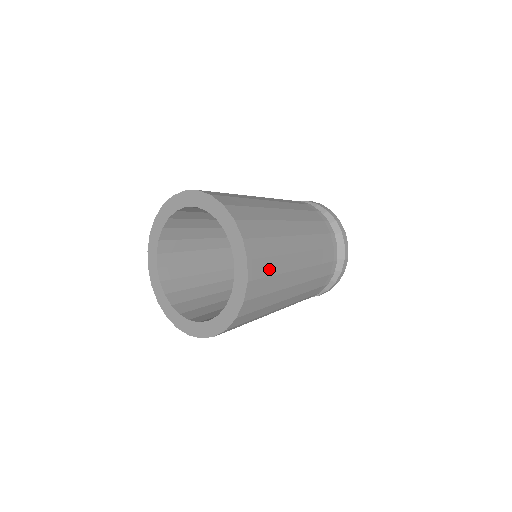
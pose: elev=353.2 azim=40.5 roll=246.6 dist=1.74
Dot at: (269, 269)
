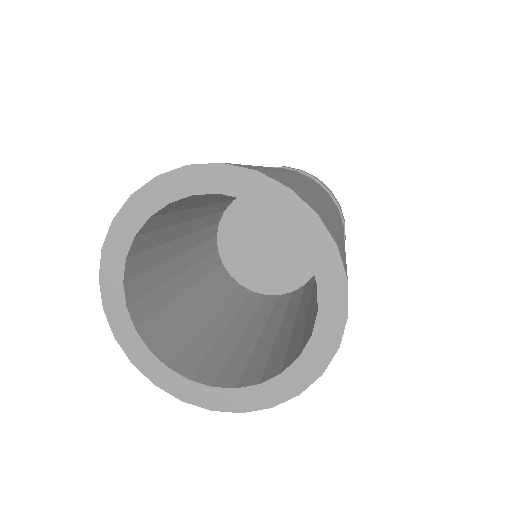
Dot at: occluded
